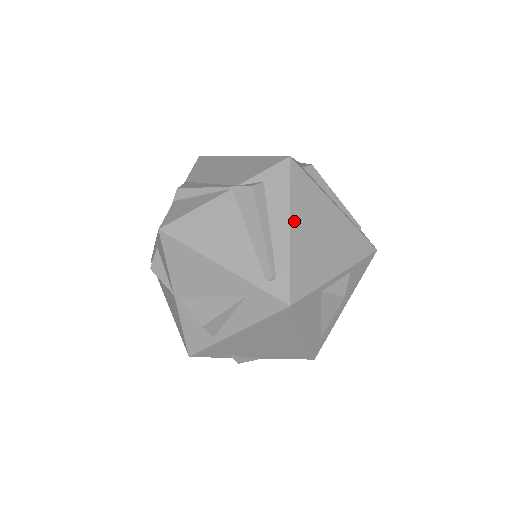
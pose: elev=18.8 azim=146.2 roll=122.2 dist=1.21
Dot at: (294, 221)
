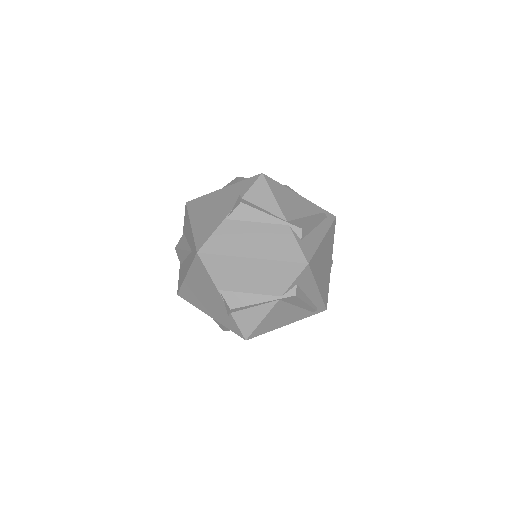
Dot at: (318, 284)
